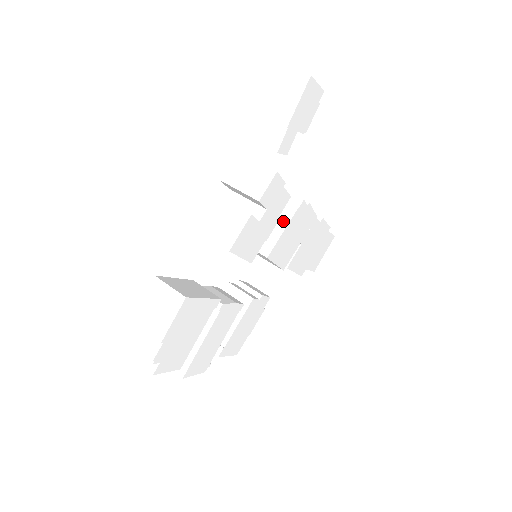
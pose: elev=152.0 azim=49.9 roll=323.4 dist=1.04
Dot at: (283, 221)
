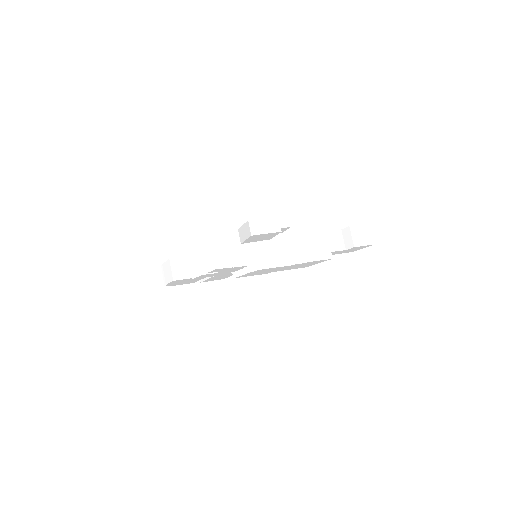
Dot at: (246, 270)
